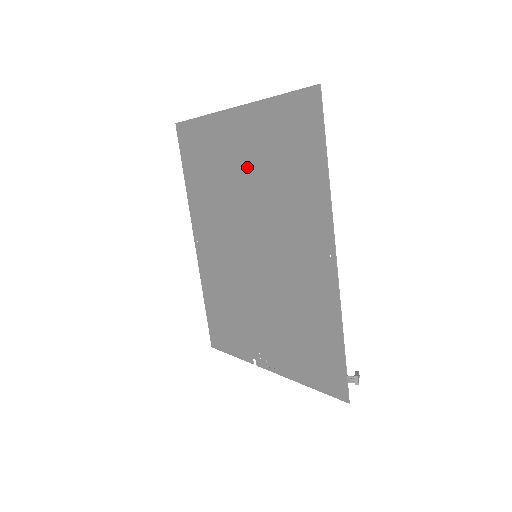
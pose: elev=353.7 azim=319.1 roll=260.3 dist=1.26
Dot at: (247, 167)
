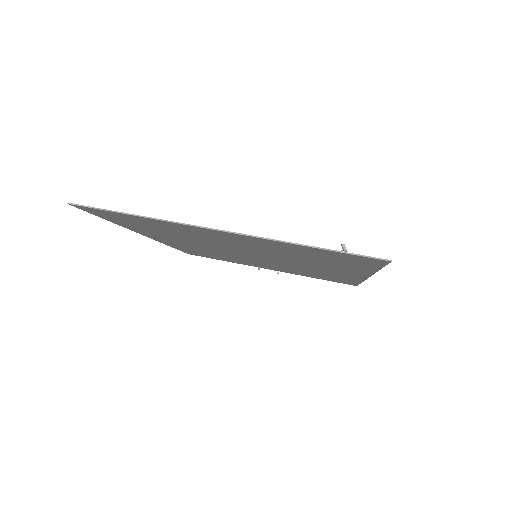
Dot at: (246, 246)
